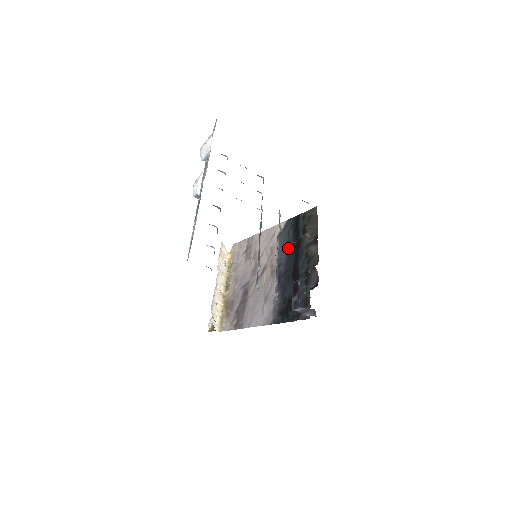
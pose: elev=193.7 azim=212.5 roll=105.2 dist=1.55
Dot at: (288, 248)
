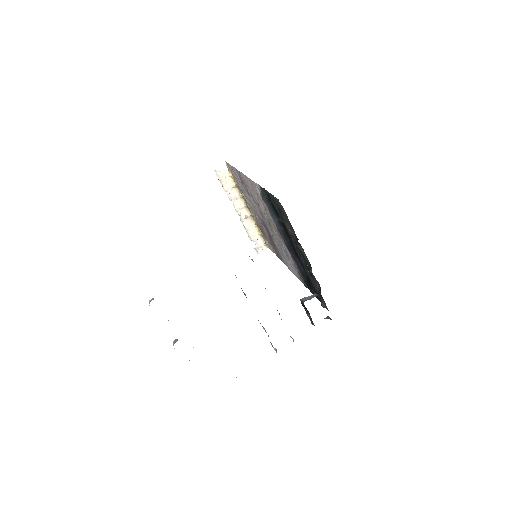
Dot at: (278, 222)
